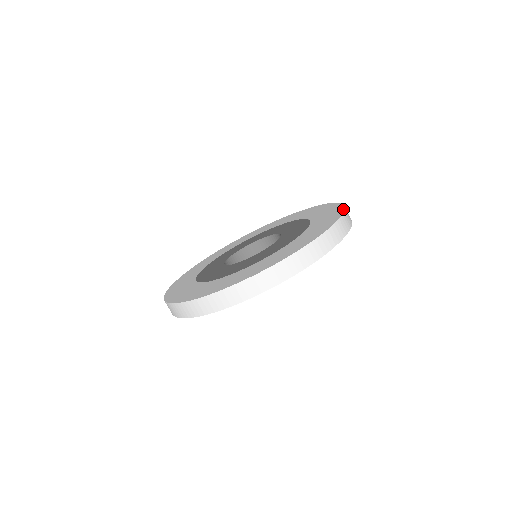
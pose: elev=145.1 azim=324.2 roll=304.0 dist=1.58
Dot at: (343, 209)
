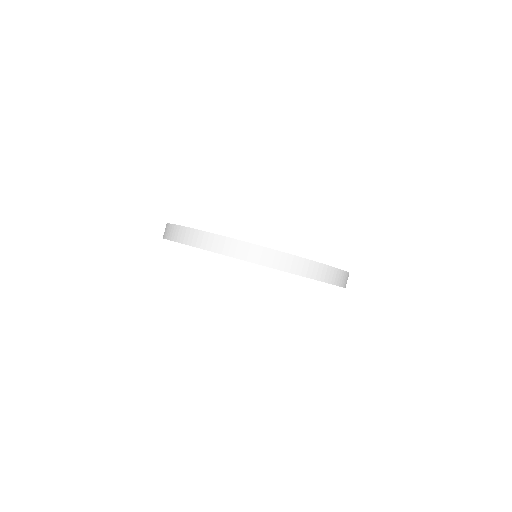
Dot at: occluded
